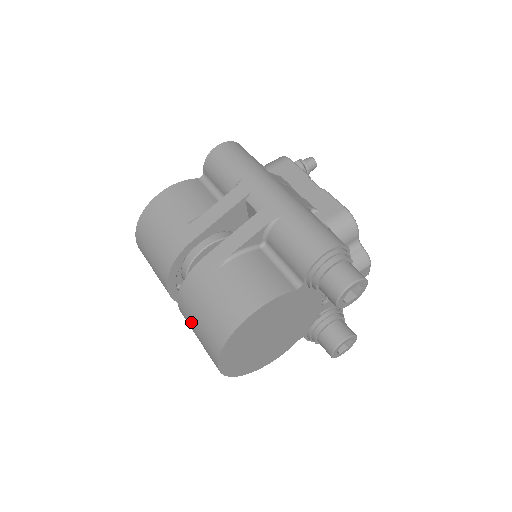
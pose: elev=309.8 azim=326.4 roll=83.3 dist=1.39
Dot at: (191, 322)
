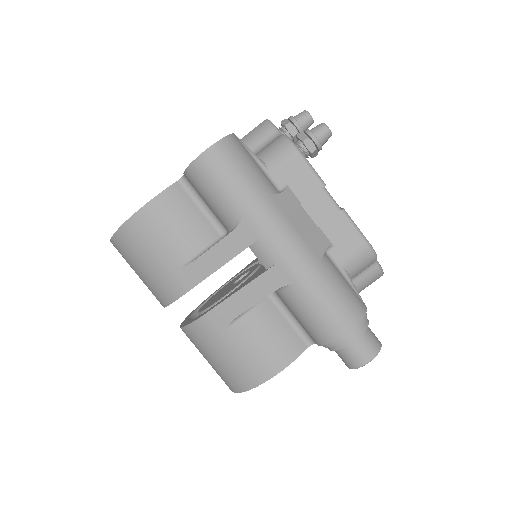
Dot at: occluded
